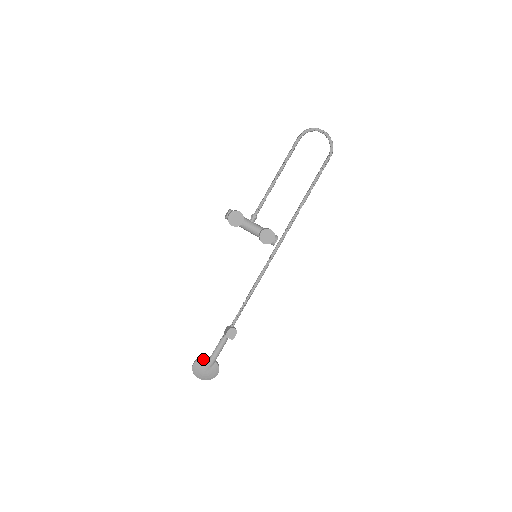
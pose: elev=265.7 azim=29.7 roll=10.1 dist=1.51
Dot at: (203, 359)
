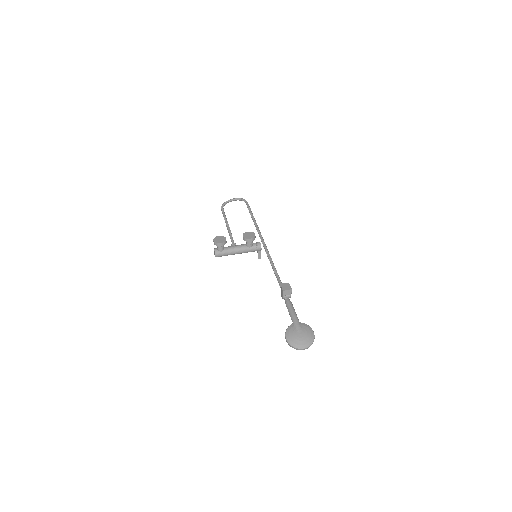
Dot at: (289, 327)
